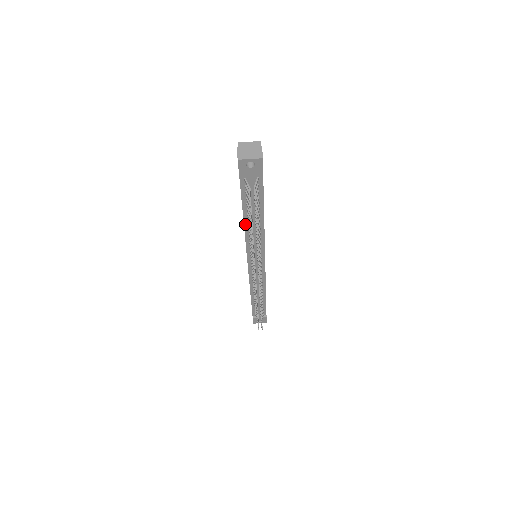
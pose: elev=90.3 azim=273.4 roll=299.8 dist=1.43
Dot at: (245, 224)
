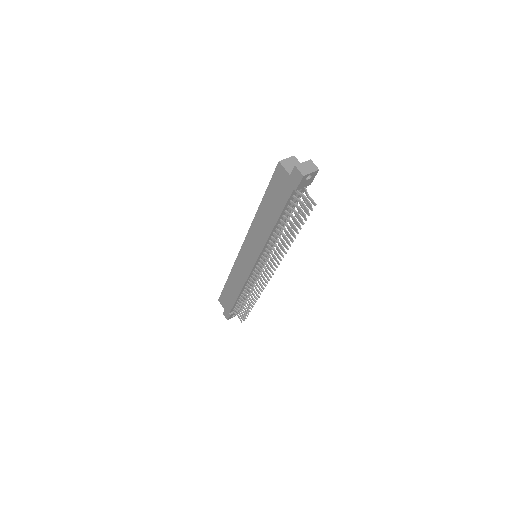
Dot at: (273, 230)
